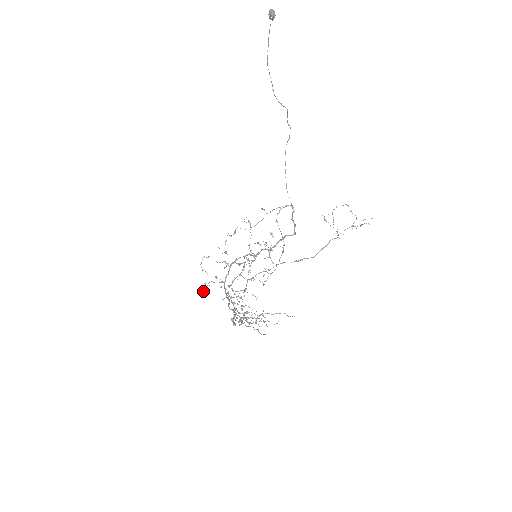
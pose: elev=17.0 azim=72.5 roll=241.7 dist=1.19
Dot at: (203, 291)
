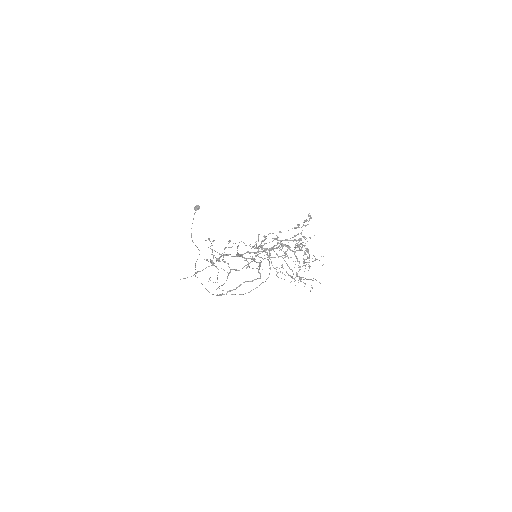
Dot at: (218, 258)
